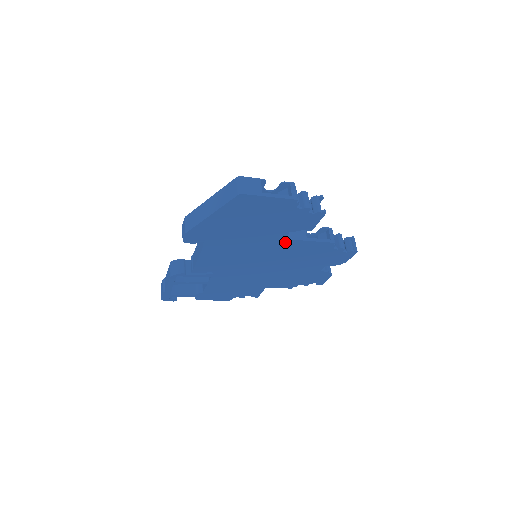
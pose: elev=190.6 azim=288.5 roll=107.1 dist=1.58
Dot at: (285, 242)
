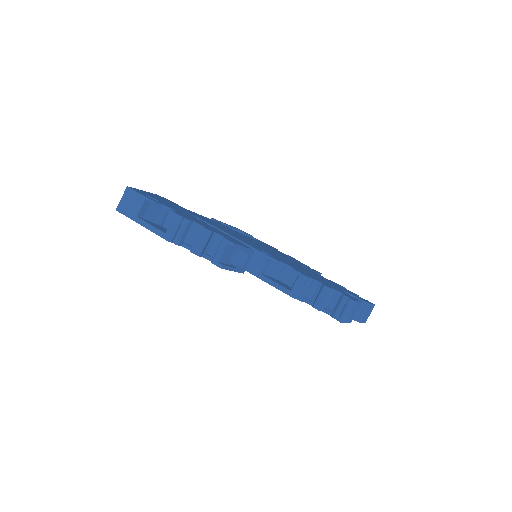
Dot at: occluded
